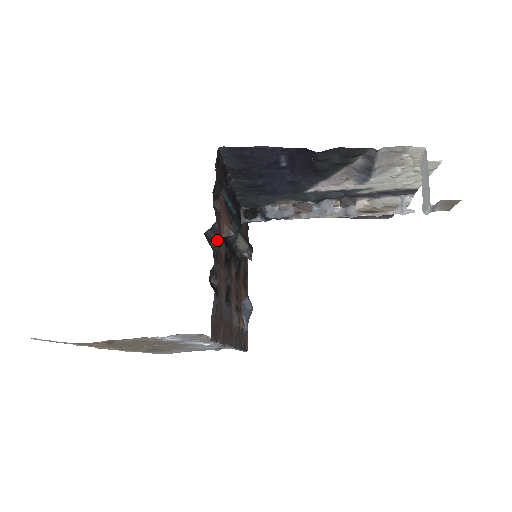
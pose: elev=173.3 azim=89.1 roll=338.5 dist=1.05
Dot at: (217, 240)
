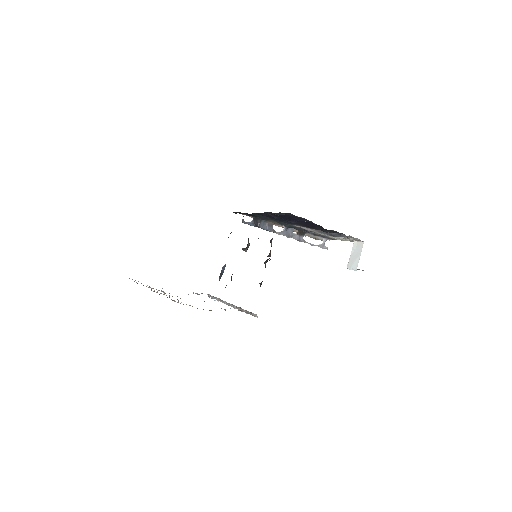
Dot at: (267, 261)
